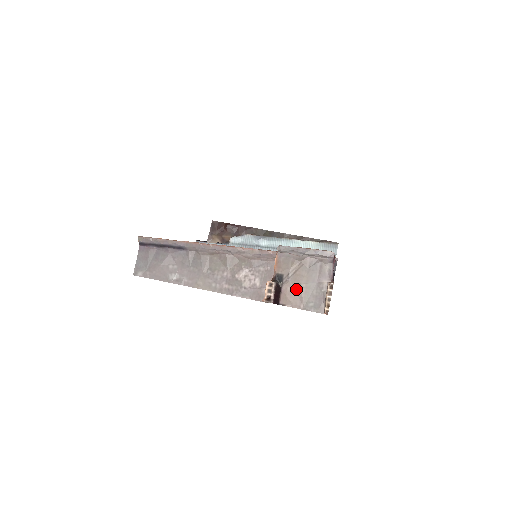
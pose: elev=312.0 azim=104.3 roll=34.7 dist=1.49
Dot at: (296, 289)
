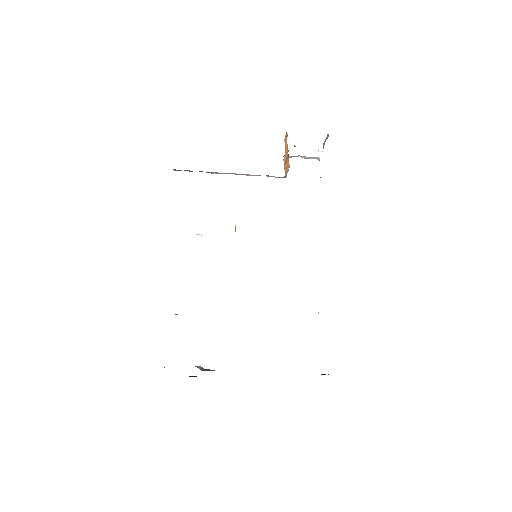
Dot at: occluded
